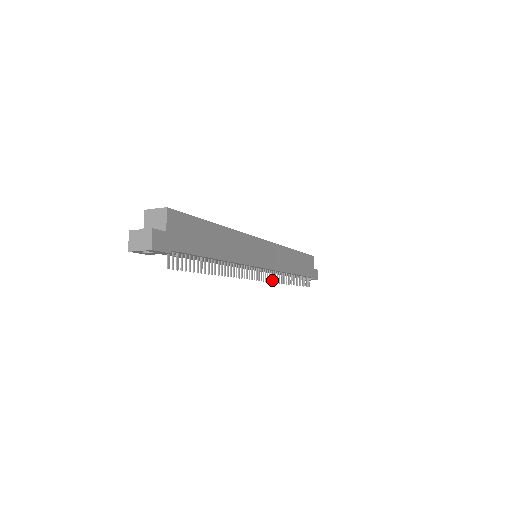
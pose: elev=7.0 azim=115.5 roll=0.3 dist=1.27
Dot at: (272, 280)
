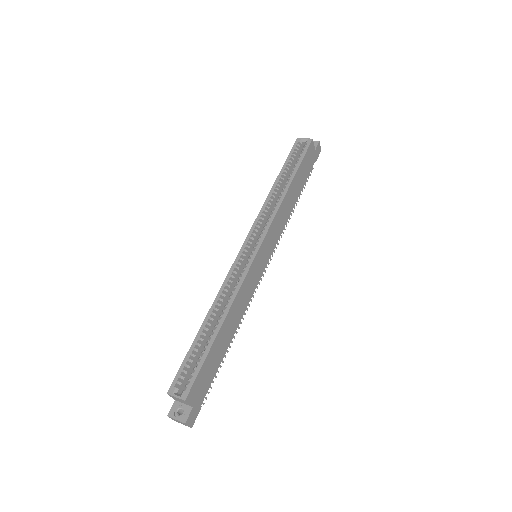
Dot at: (276, 247)
